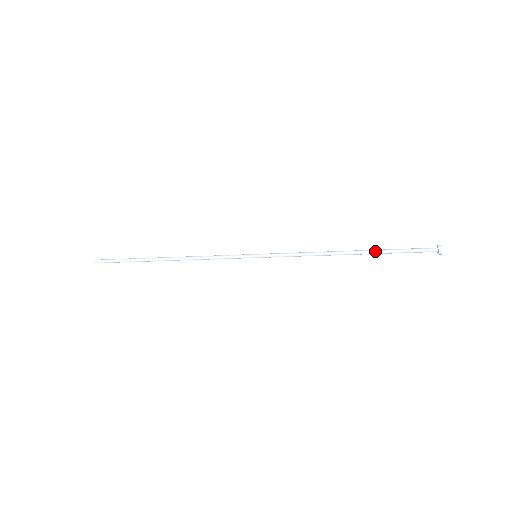
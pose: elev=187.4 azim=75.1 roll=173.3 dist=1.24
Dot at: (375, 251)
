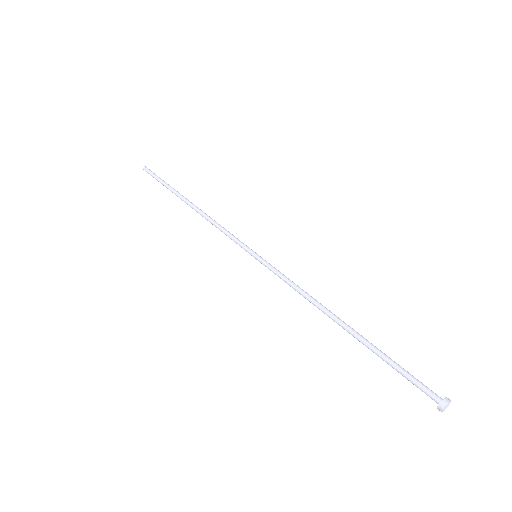
Dot at: (366, 344)
